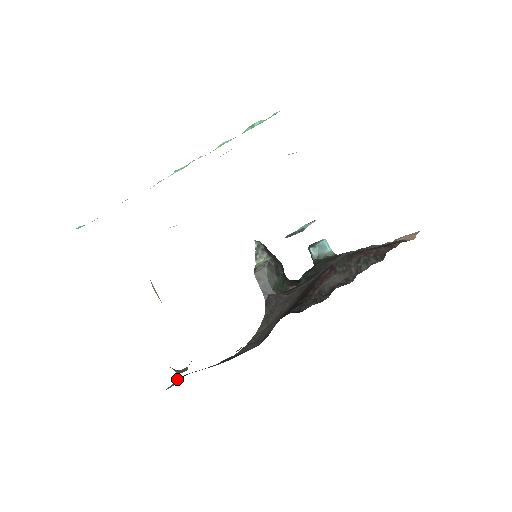
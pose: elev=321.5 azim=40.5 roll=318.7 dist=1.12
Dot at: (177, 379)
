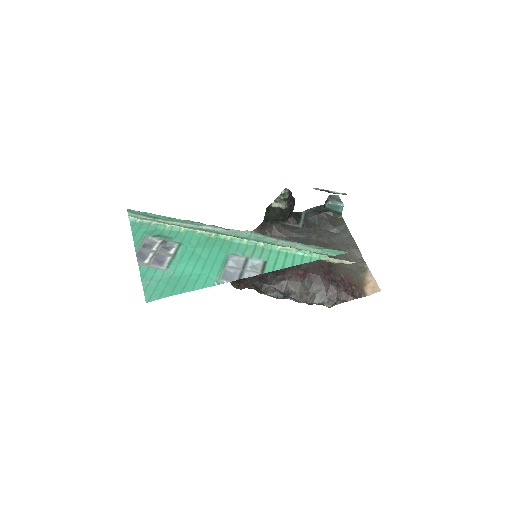
Dot at: occluded
